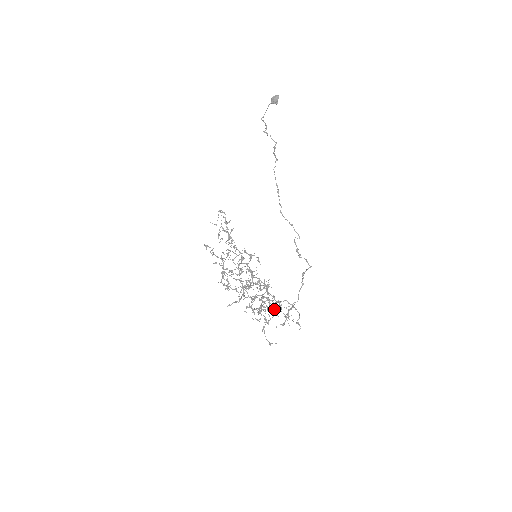
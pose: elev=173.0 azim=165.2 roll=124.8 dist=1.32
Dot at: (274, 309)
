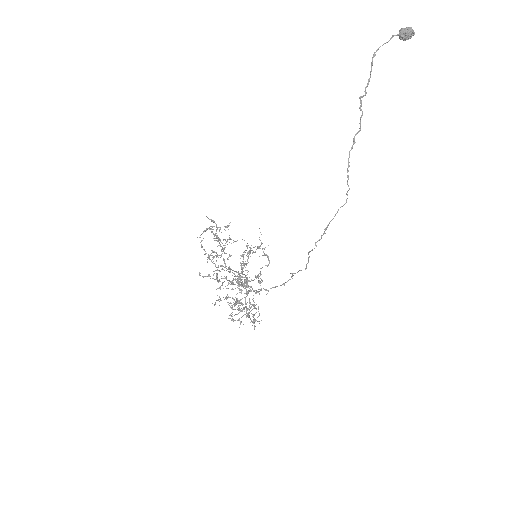
Dot at: occluded
